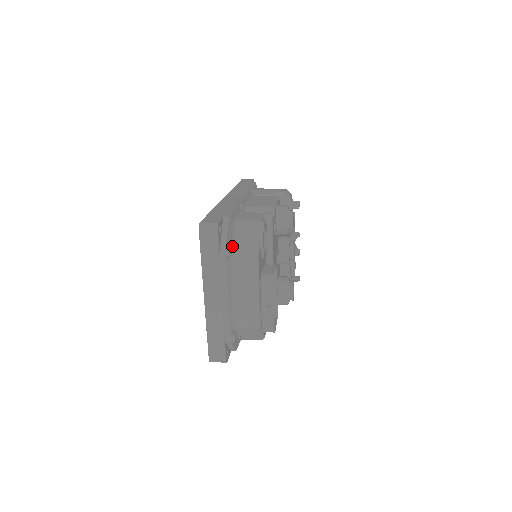
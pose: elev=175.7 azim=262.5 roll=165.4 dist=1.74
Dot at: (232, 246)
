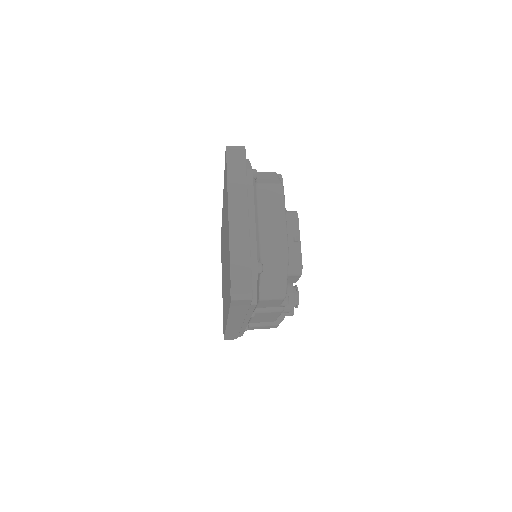
Dot at: occluded
